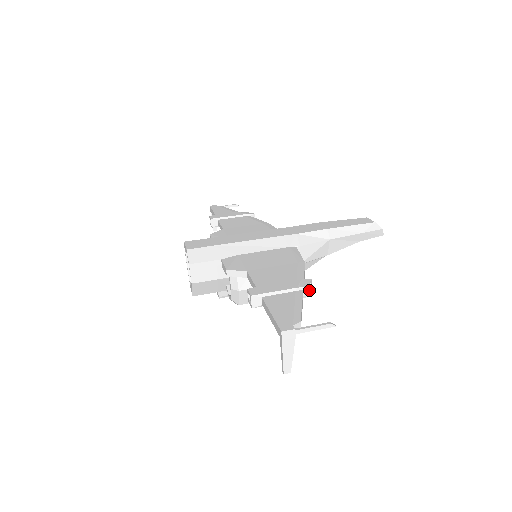
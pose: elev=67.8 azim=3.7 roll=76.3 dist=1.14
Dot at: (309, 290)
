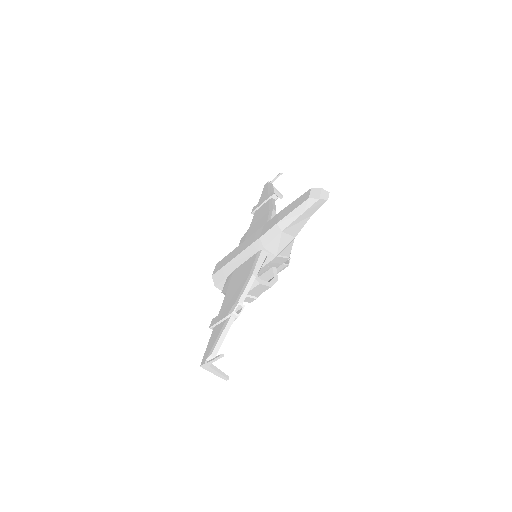
Dot at: (241, 310)
